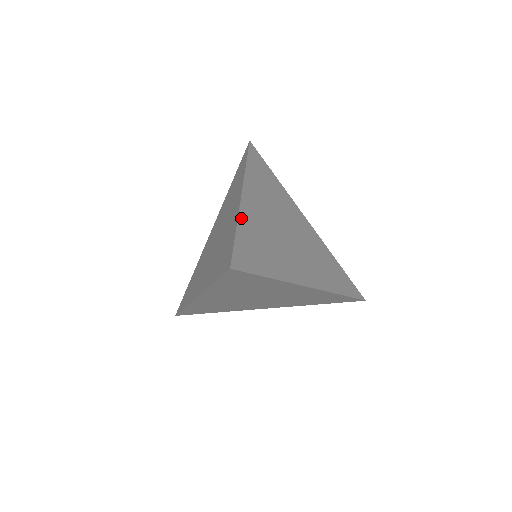
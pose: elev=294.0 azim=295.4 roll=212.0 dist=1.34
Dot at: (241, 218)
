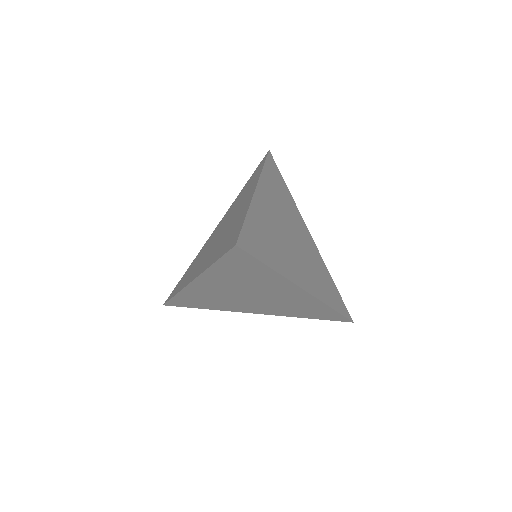
Dot at: (252, 208)
